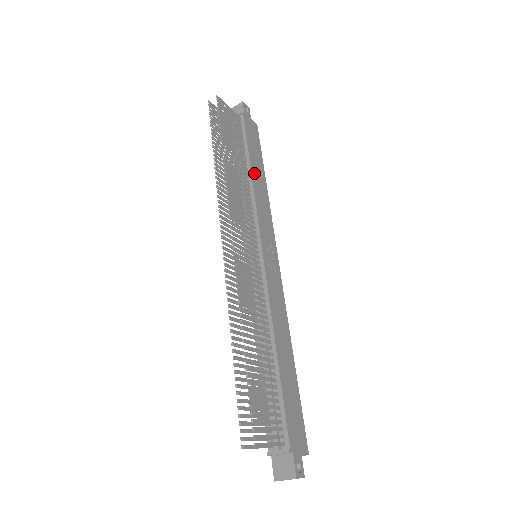
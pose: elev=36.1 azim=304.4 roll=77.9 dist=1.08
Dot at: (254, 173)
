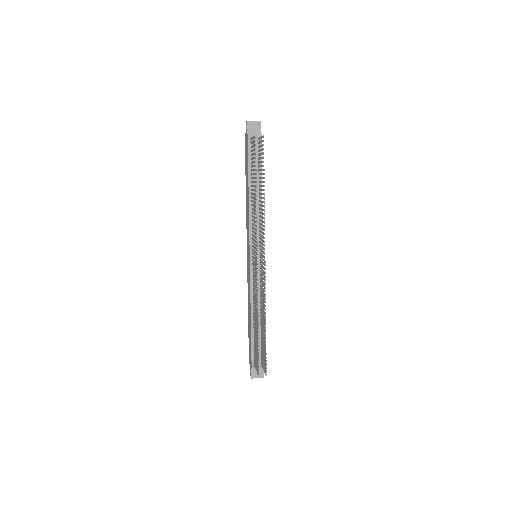
Dot at: occluded
